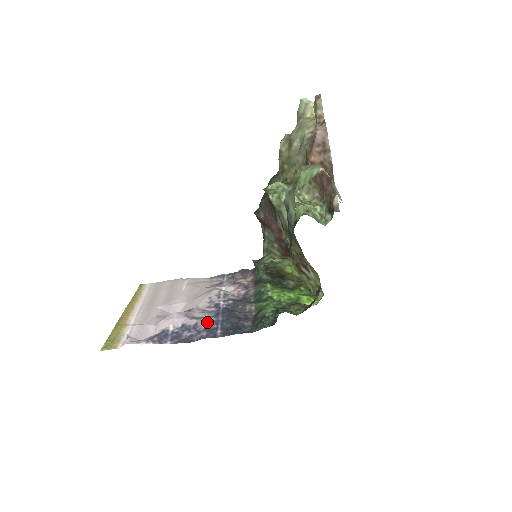
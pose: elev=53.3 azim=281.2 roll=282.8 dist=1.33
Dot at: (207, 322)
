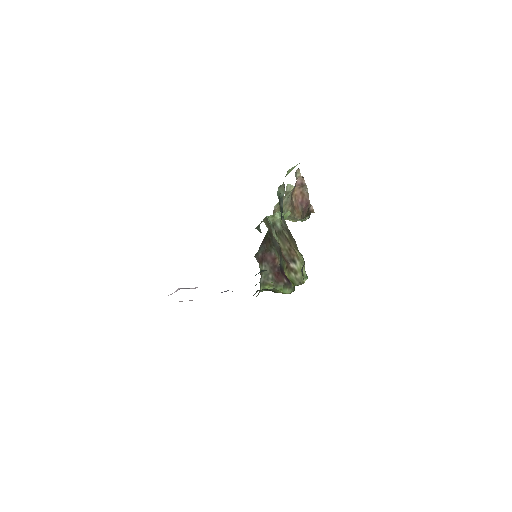
Dot at: occluded
